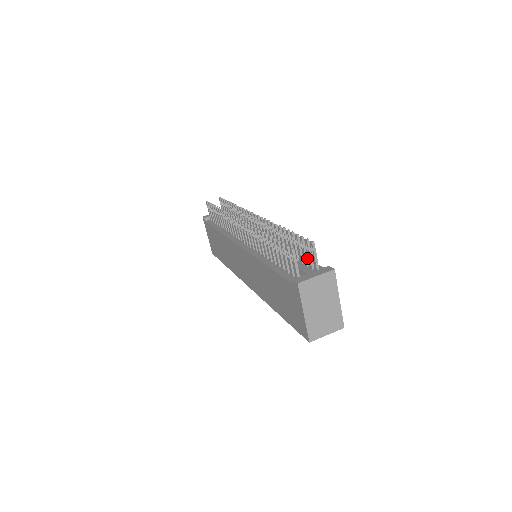
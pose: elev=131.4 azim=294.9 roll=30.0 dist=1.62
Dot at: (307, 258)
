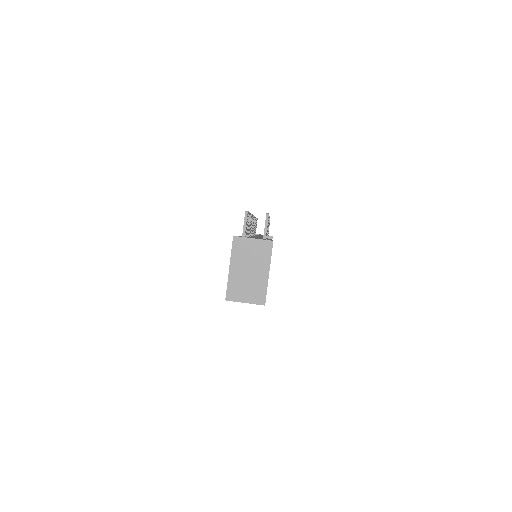
Dot at: occluded
